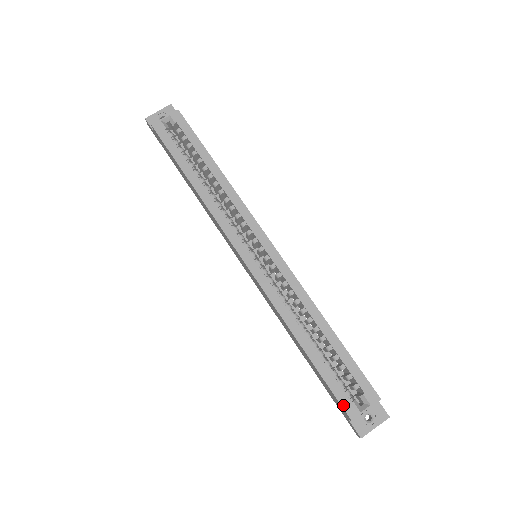
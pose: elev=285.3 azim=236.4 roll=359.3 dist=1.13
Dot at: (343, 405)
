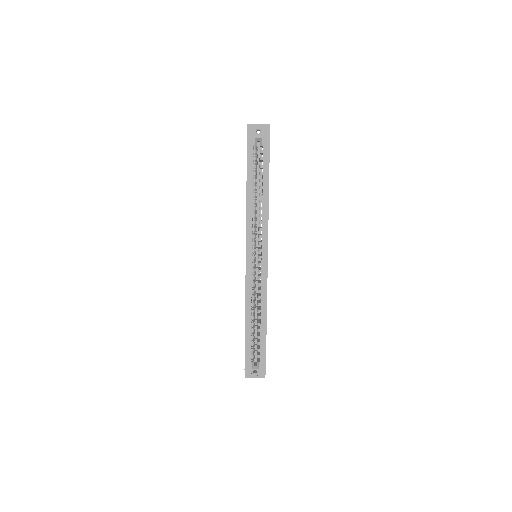
Dot at: (246, 360)
